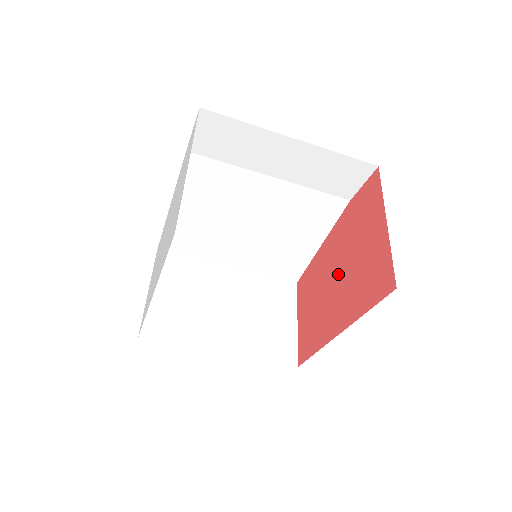
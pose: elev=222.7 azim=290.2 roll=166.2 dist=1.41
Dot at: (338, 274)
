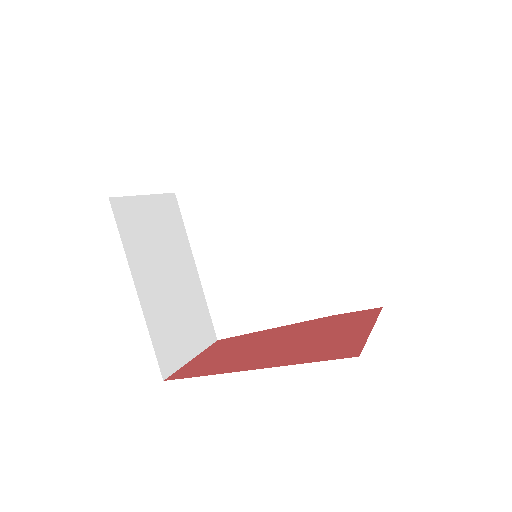
Dot at: (283, 342)
